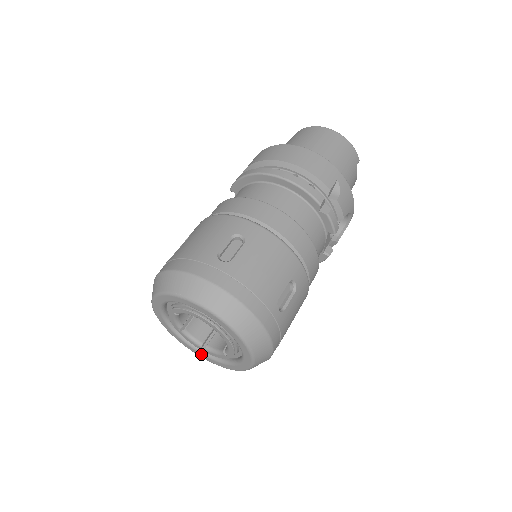
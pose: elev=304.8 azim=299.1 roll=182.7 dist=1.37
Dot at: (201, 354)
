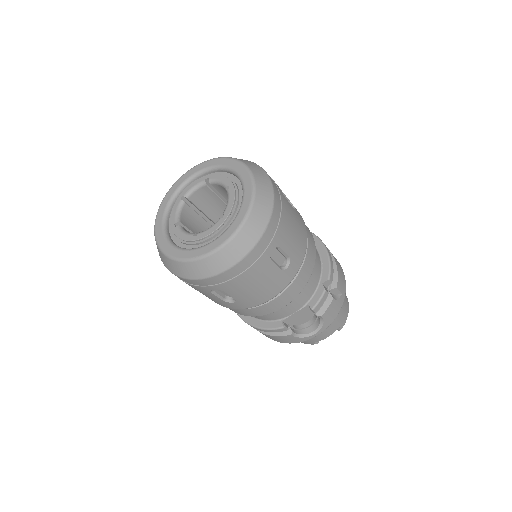
Dot at: (162, 231)
